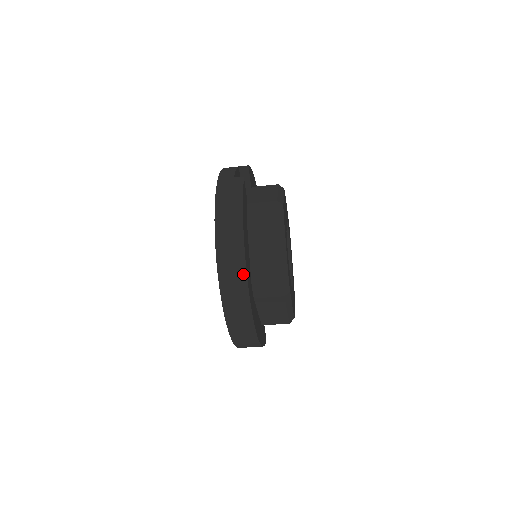
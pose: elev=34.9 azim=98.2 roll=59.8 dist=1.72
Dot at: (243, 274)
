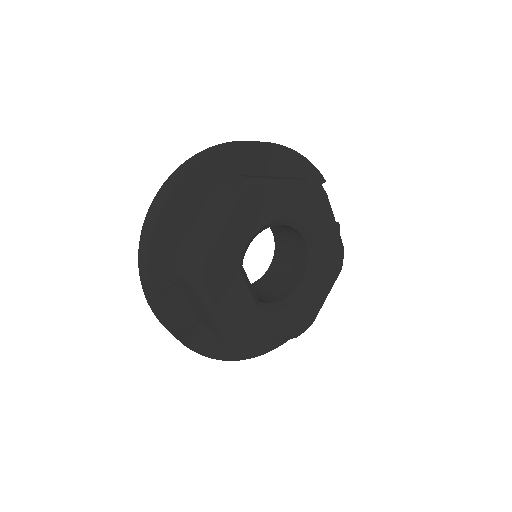
Dot at: (269, 350)
